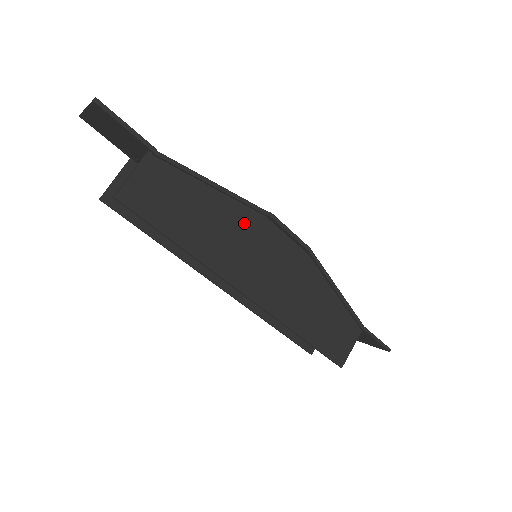
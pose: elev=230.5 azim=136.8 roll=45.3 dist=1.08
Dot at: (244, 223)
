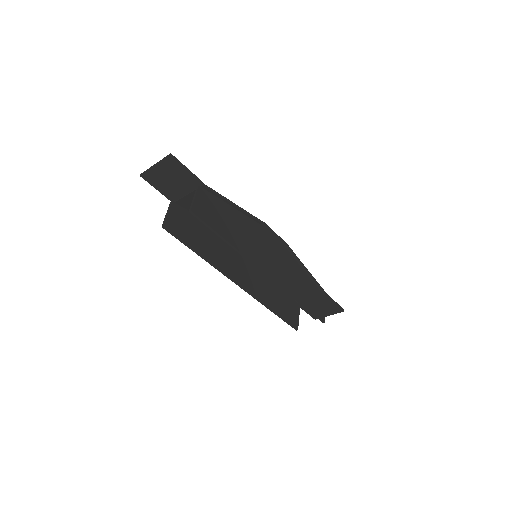
Dot at: (252, 228)
